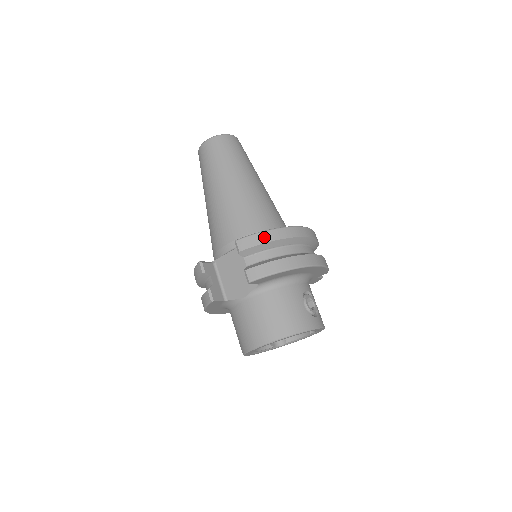
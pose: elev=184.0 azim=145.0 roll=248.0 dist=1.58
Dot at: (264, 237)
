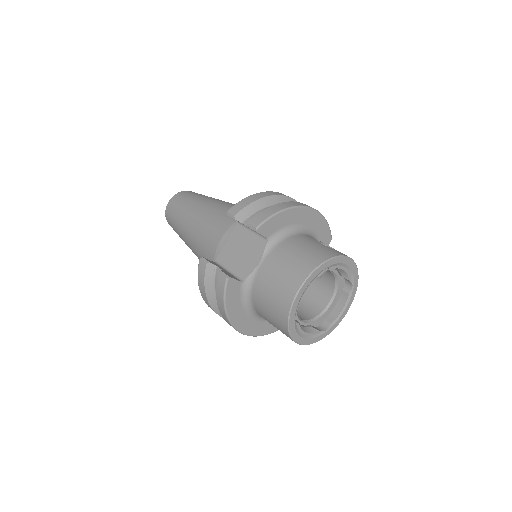
Dot at: (252, 198)
